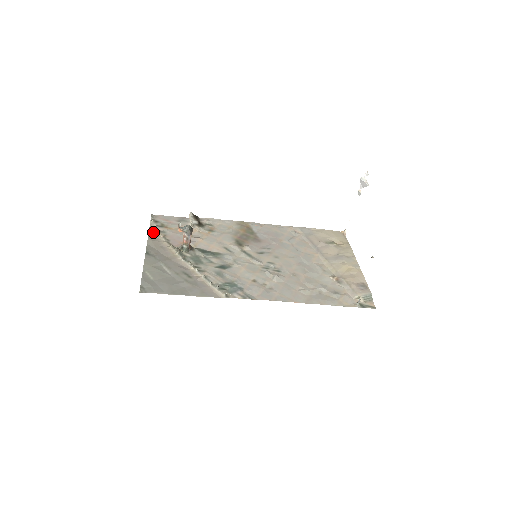
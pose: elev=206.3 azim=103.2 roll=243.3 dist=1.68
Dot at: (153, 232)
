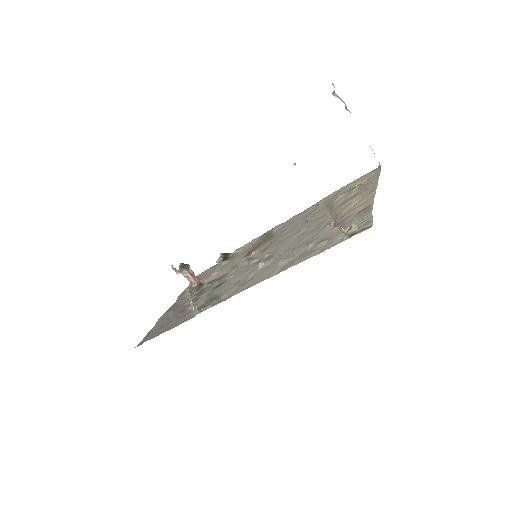
Dot at: (186, 289)
